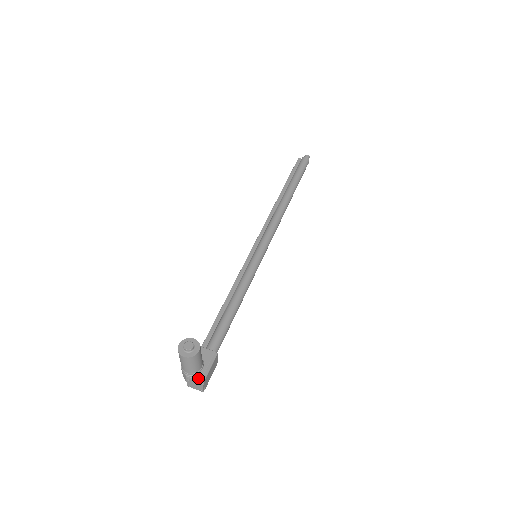
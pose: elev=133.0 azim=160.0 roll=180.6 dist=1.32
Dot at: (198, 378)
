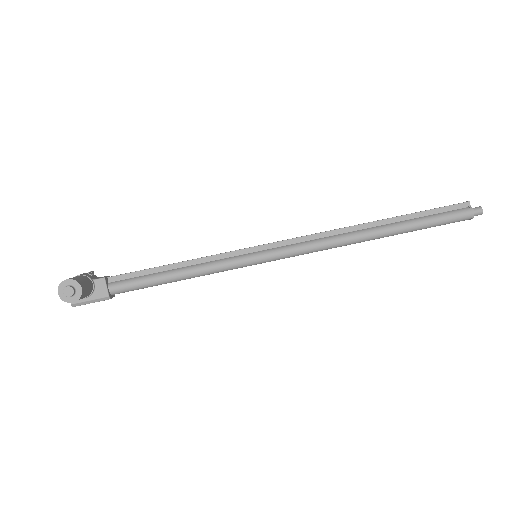
Dot at: occluded
